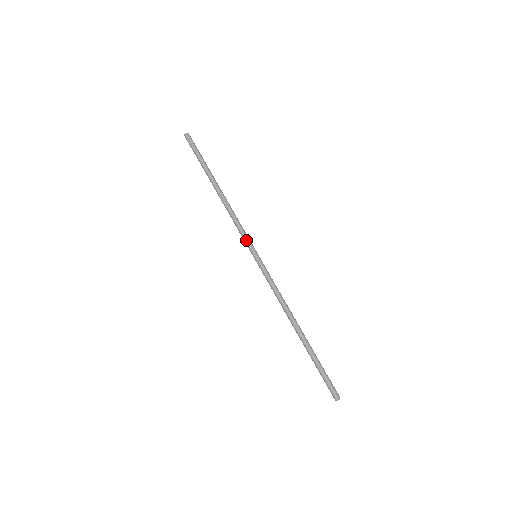
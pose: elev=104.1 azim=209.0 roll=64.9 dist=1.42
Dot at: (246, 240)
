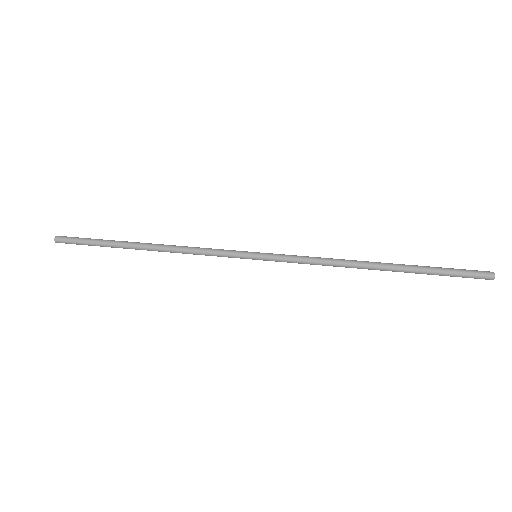
Dot at: (229, 253)
